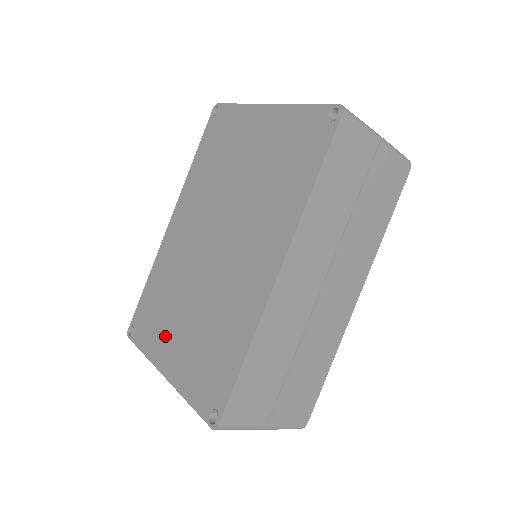
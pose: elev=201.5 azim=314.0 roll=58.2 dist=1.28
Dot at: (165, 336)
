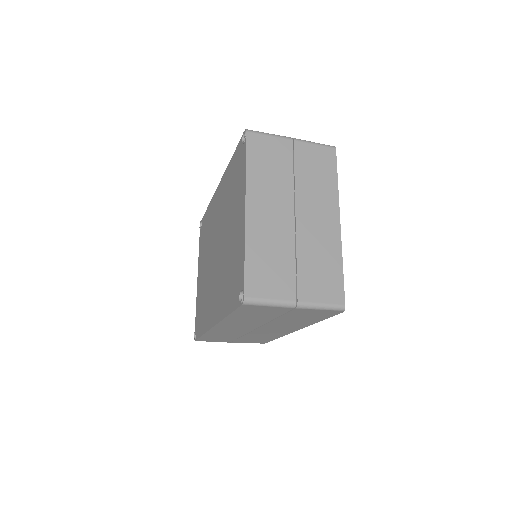
Dot at: (201, 261)
